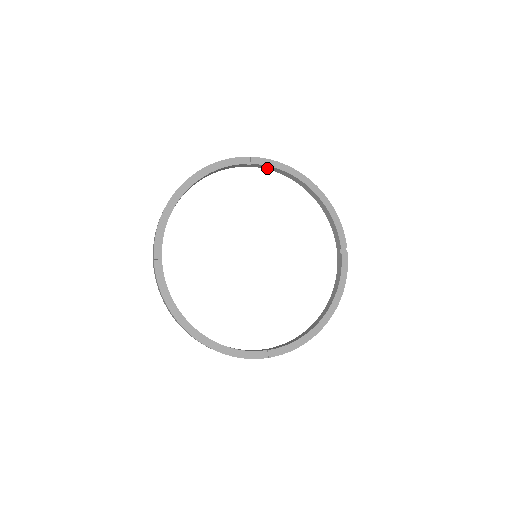
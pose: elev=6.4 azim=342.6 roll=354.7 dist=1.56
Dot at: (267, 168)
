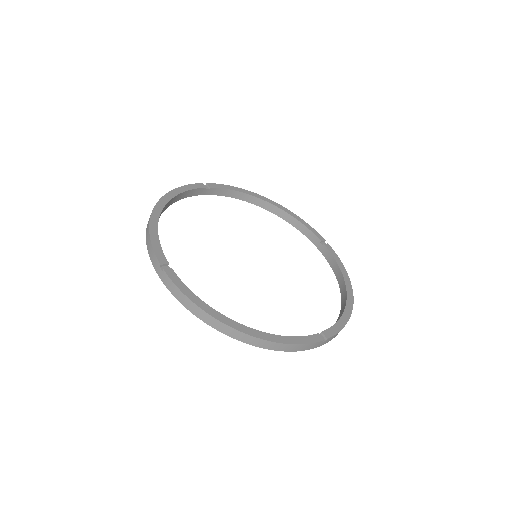
Dot at: (223, 194)
